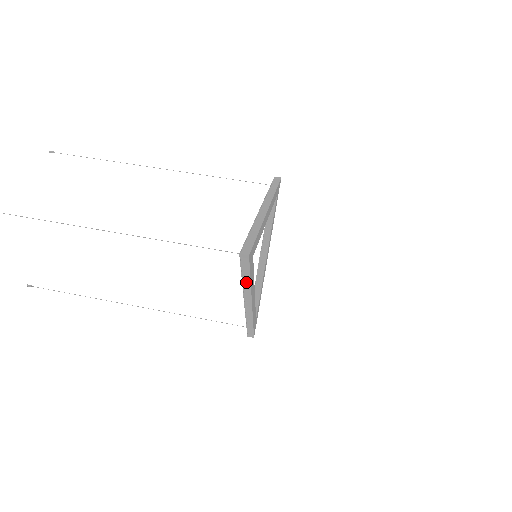
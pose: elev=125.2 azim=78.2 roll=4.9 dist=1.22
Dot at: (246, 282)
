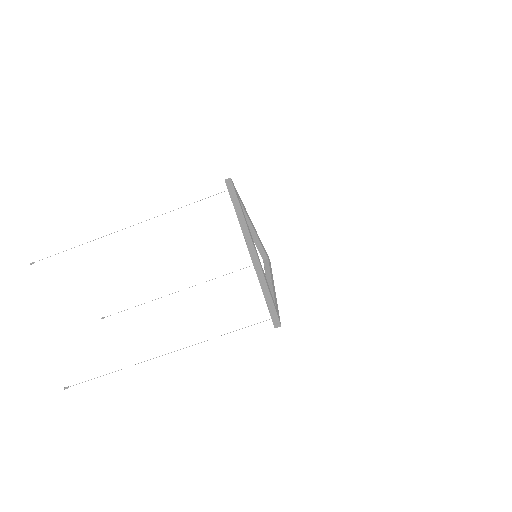
Dot at: occluded
